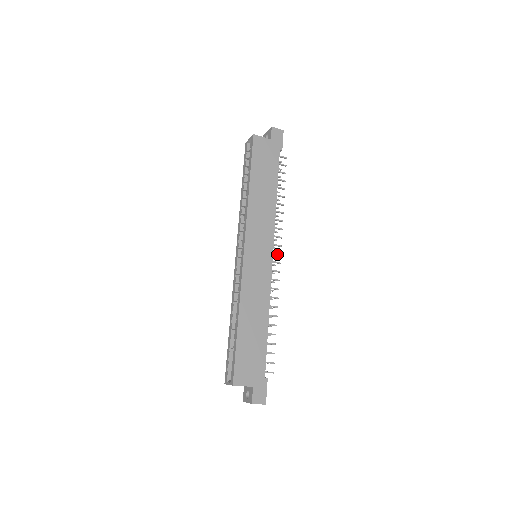
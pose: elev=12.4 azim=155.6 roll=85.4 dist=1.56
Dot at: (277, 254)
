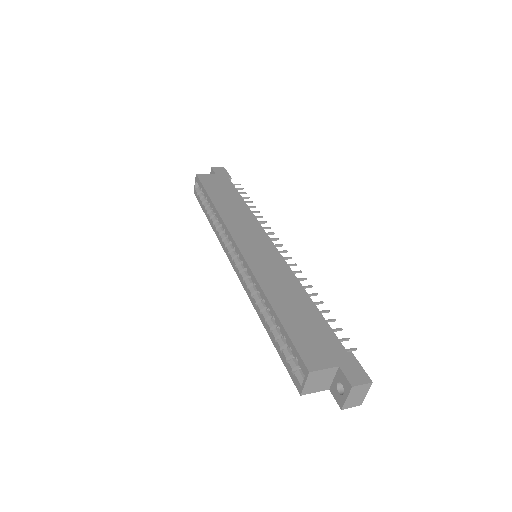
Dot at: (278, 245)
